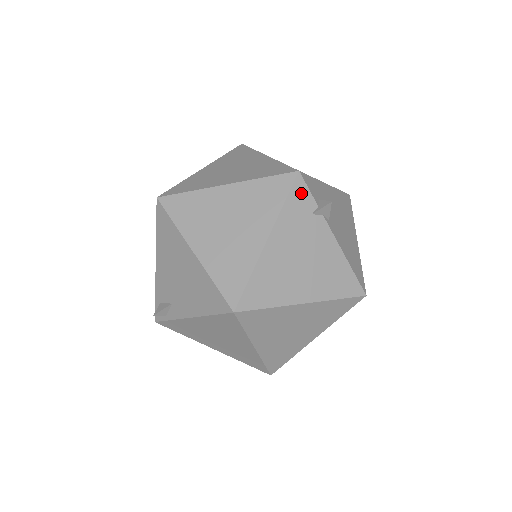
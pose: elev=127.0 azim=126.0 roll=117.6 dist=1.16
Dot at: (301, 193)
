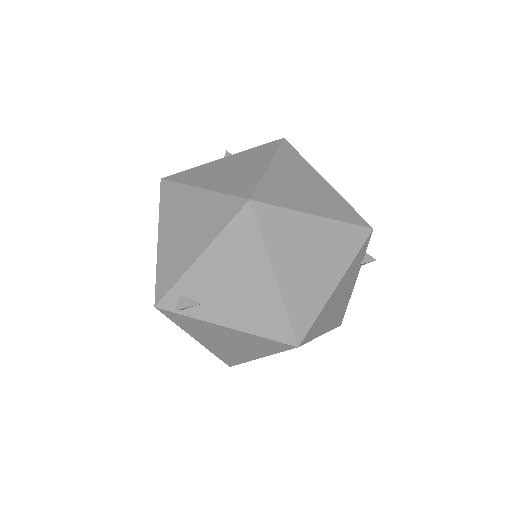
Dot at: (365, 247)
